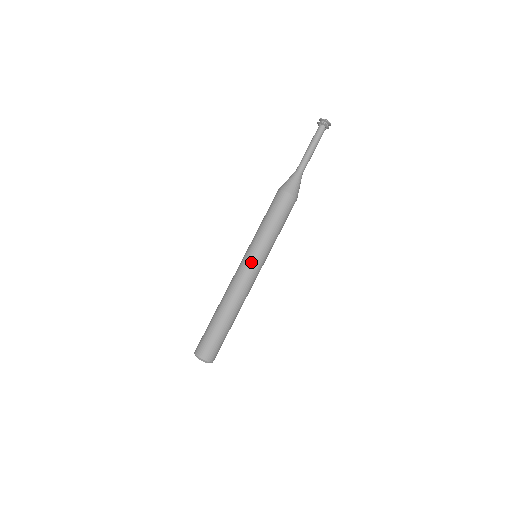
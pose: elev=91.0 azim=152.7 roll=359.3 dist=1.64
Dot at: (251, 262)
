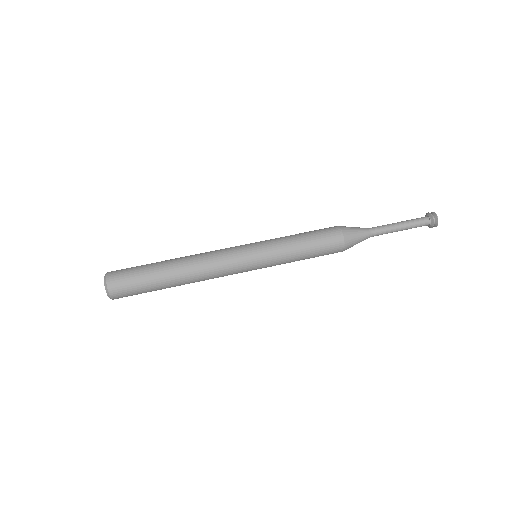
Dot at: (244, 245)
